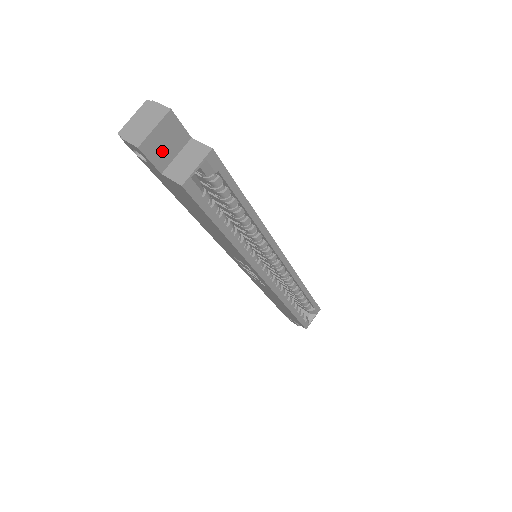
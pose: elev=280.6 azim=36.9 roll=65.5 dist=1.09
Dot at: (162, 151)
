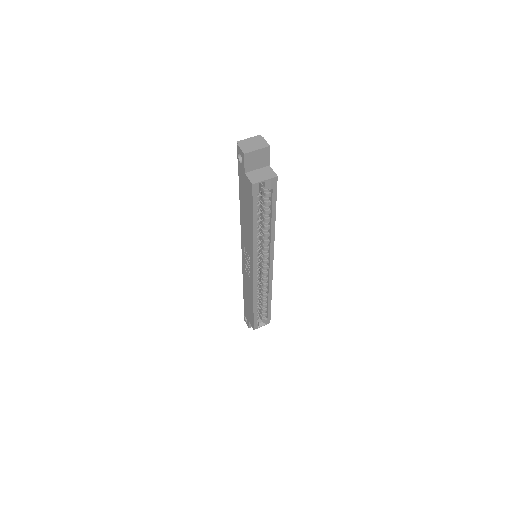
Dot at: (253, 163)
